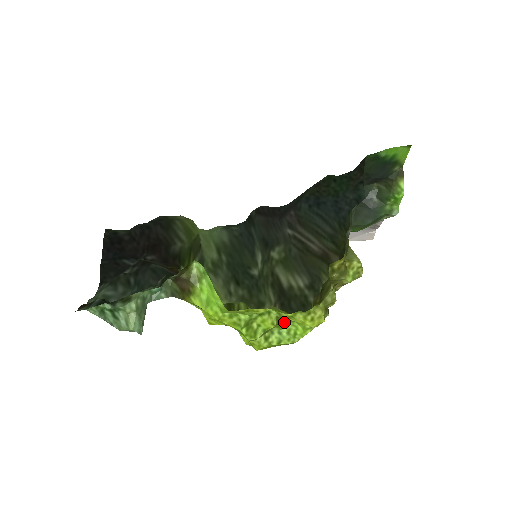
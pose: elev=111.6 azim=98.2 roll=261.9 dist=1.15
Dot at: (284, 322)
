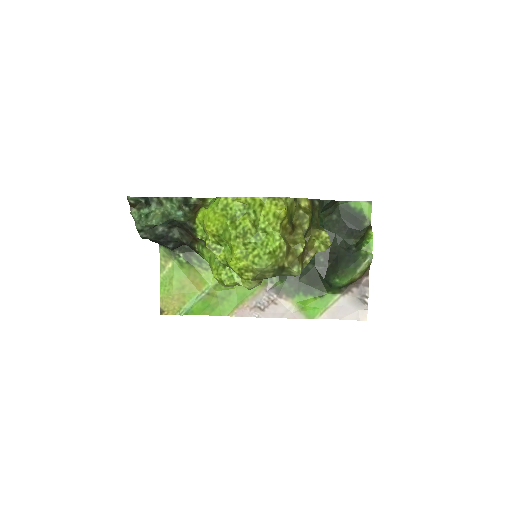
Dot at: (260, 232)
